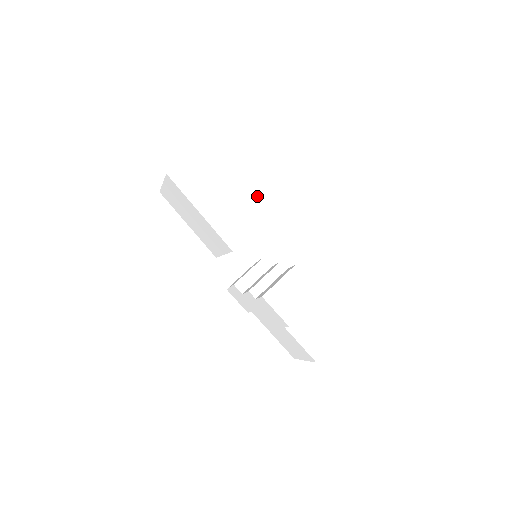
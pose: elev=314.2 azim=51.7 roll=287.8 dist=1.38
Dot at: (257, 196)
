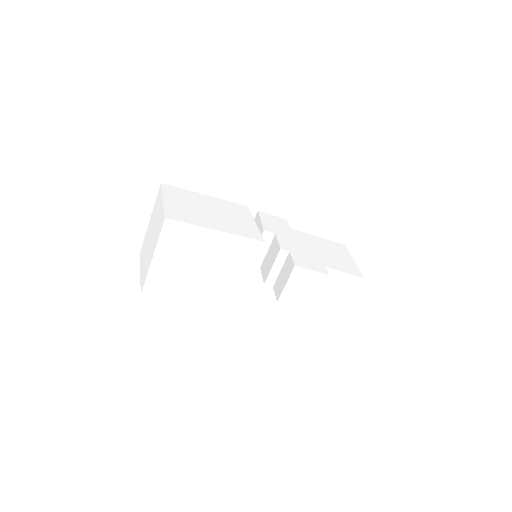
Dot at: (230, 262)
